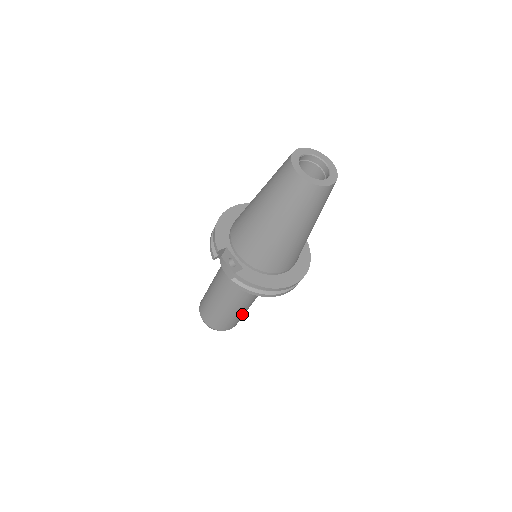
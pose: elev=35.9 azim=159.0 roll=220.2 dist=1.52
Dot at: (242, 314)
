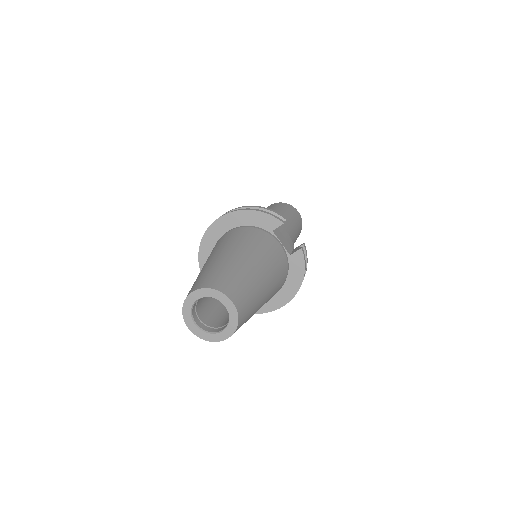
Dot at: occluded
